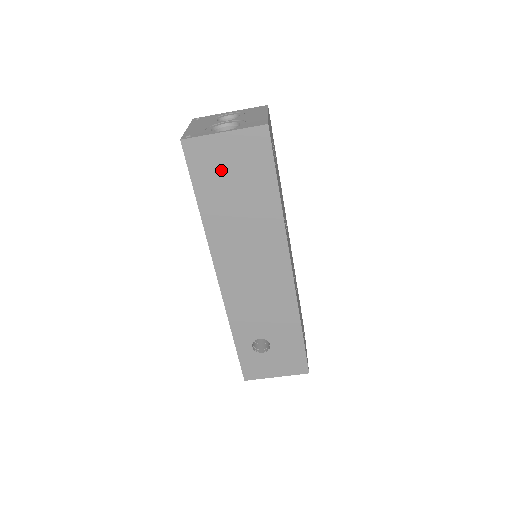
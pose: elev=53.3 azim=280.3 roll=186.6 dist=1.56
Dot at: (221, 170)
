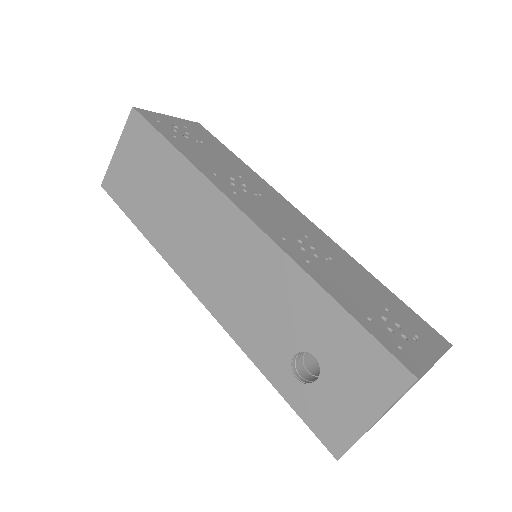
Dot at: (132, 179)
